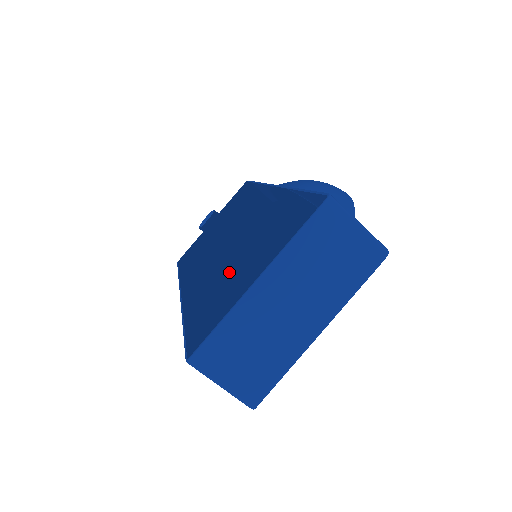
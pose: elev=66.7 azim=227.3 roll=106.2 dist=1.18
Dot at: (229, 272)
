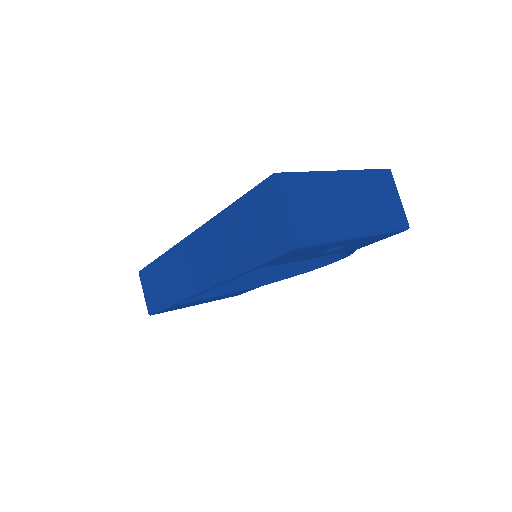
Dot at: occluded
